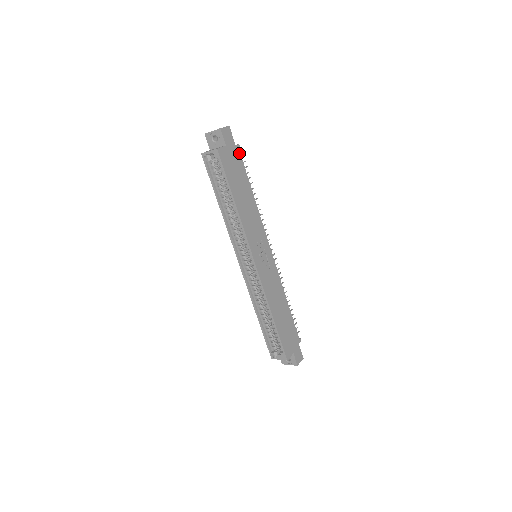
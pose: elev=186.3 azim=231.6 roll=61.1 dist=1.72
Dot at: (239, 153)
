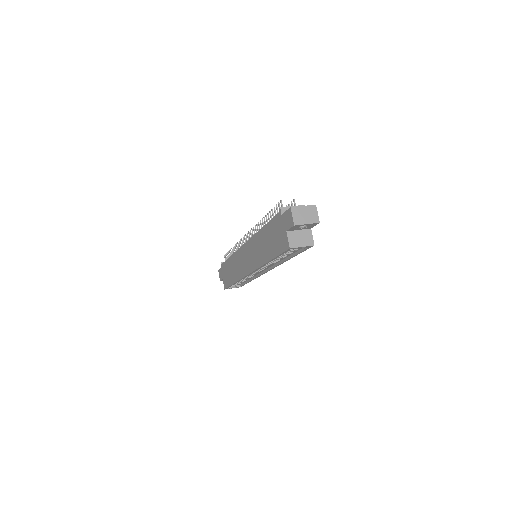
Dot at: occluded
